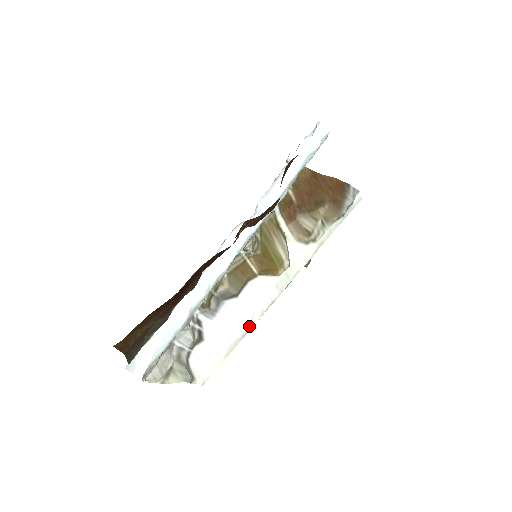
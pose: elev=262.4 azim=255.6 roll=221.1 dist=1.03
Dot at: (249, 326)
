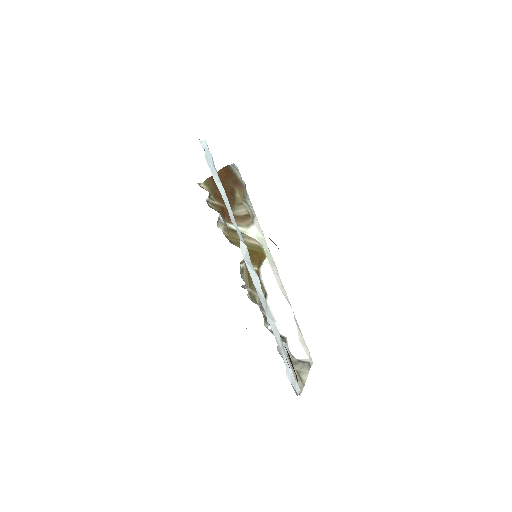
Dot at: (288, 302)
